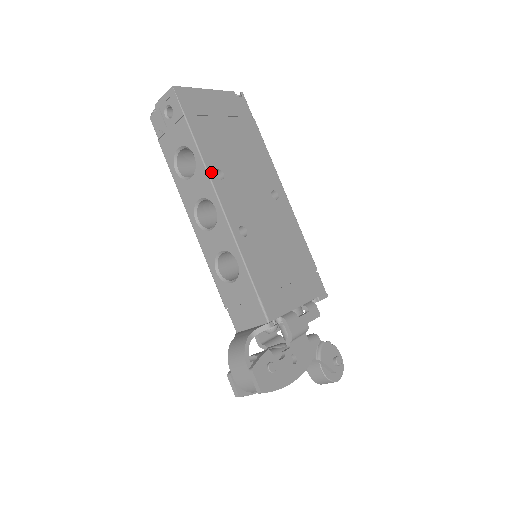
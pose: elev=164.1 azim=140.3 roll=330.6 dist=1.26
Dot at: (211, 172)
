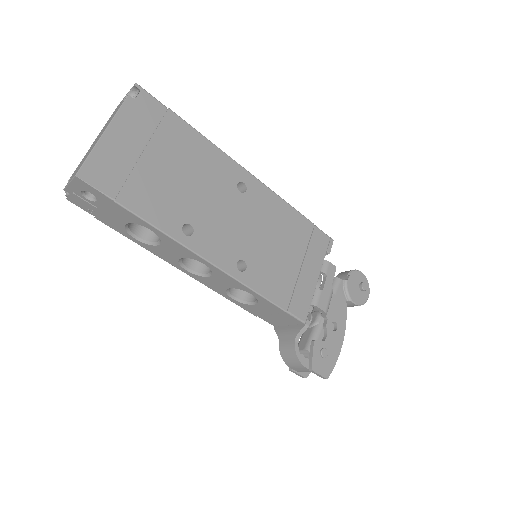
Dot at: (180, 238)
